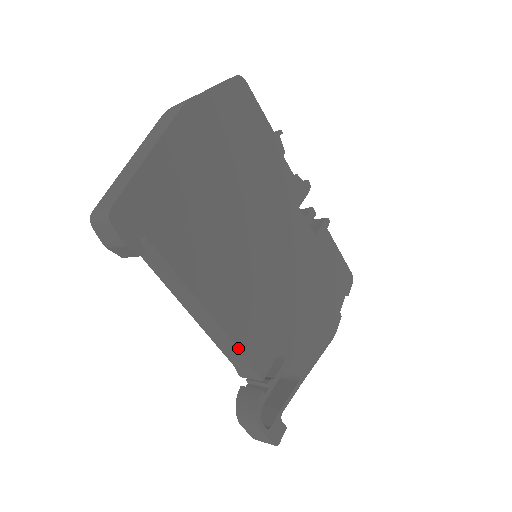
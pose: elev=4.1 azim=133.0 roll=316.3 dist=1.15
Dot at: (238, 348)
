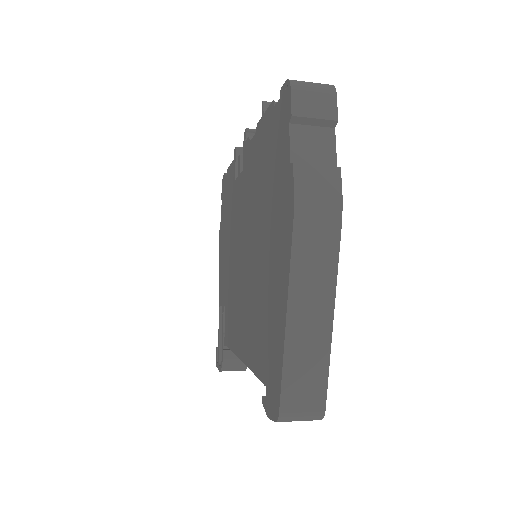
Dot at: occluded
